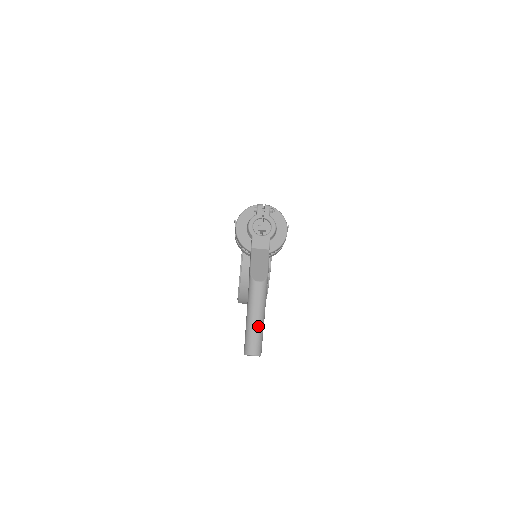
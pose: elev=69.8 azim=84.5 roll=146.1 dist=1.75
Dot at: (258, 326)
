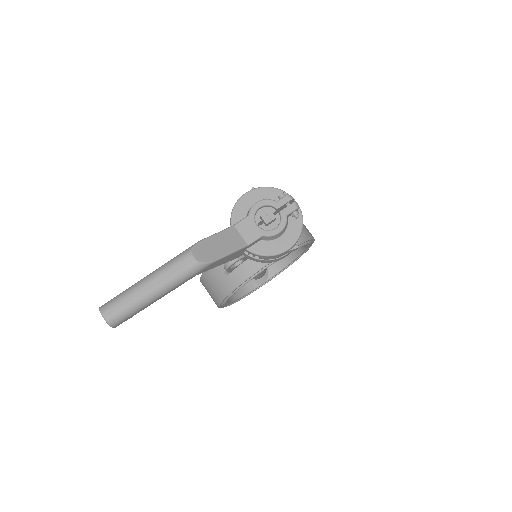
Dot at: (142, 296)
